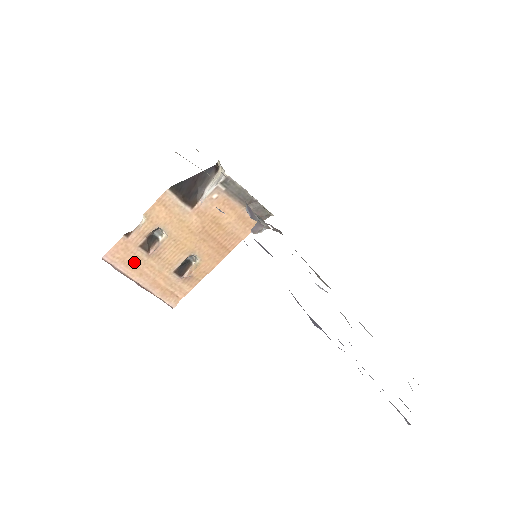
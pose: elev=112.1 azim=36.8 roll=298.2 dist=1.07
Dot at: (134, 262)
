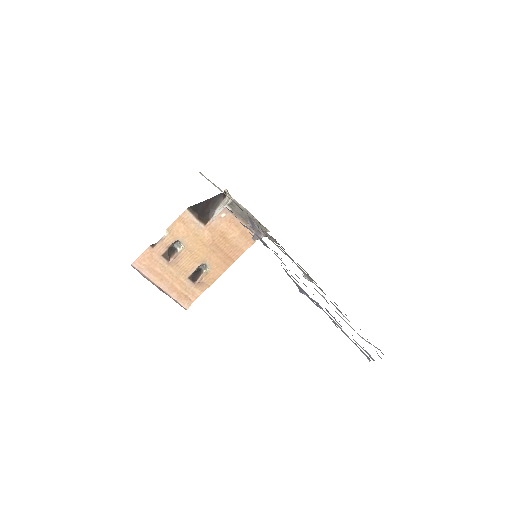
Dot at: (157, 269)
